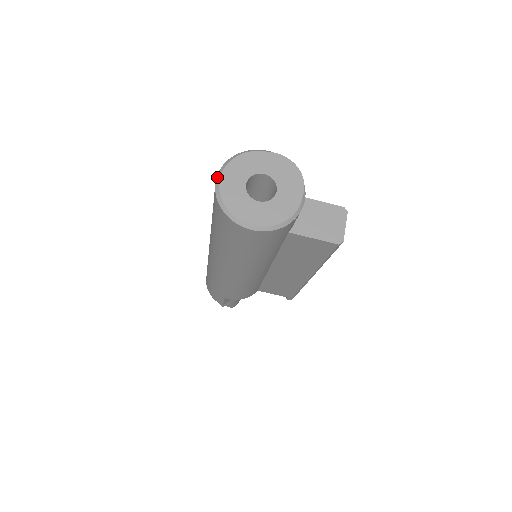
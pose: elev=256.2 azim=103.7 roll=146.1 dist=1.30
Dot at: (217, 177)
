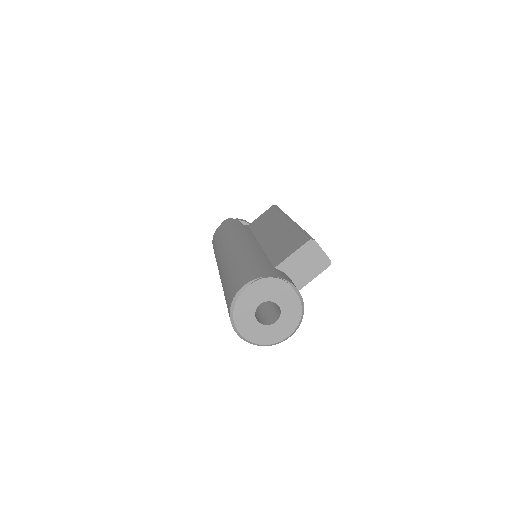
Dot at: (238, 335)
